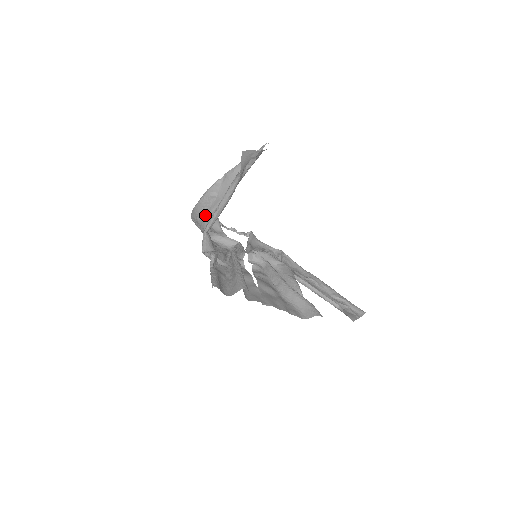
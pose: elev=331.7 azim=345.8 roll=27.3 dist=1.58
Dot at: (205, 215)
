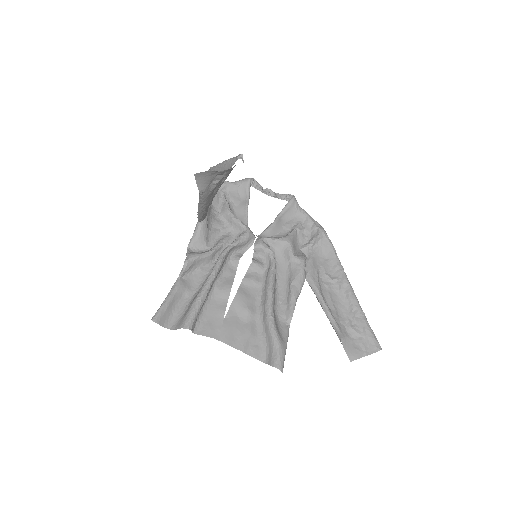
Dot at: occluded
